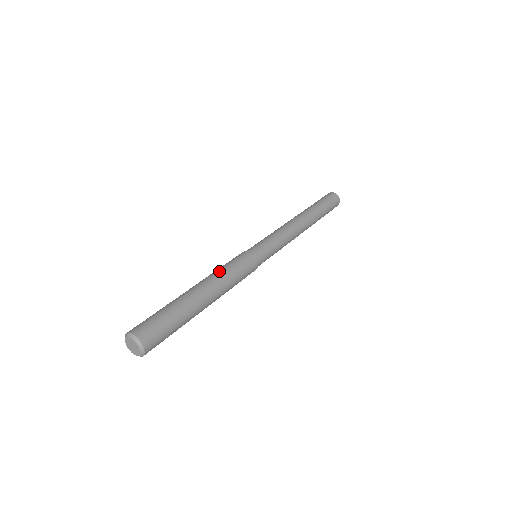
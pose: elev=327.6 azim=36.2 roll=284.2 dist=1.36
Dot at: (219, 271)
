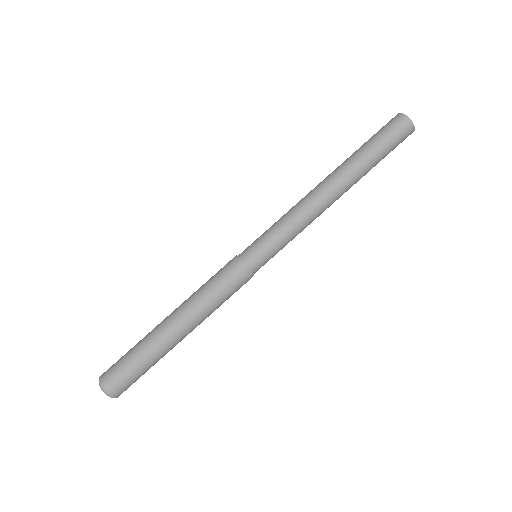
Dot at: (197, 295)
